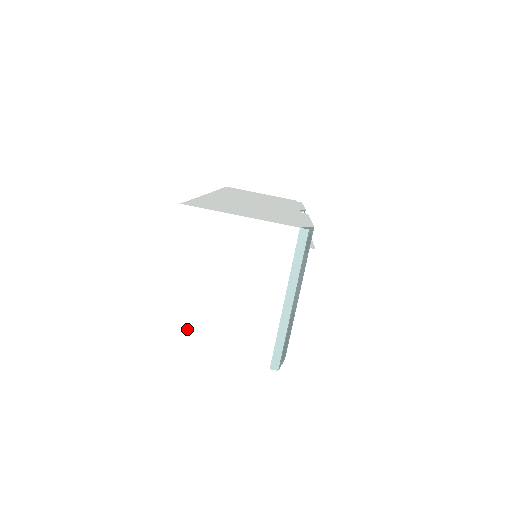
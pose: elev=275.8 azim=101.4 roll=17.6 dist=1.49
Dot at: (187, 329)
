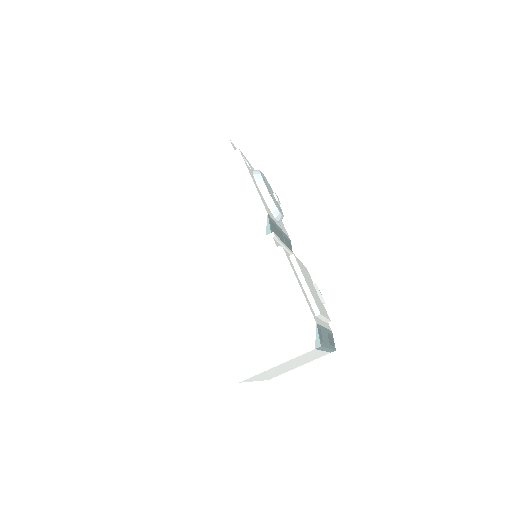
Dot at: occluded
